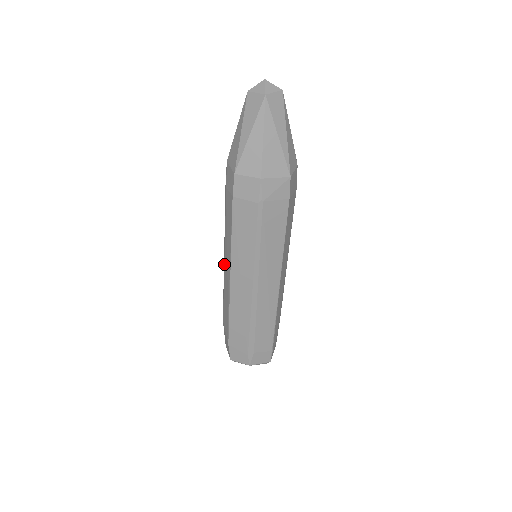
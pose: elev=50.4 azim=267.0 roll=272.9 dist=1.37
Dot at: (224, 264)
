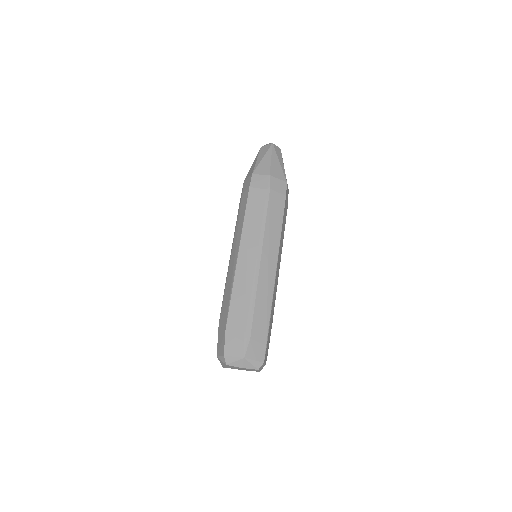
Dot at: (230, 258)
